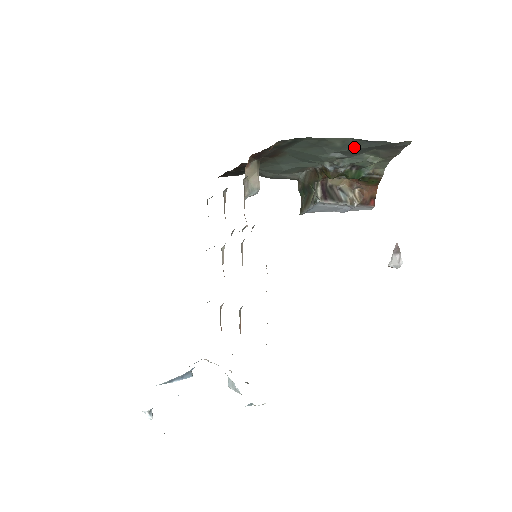
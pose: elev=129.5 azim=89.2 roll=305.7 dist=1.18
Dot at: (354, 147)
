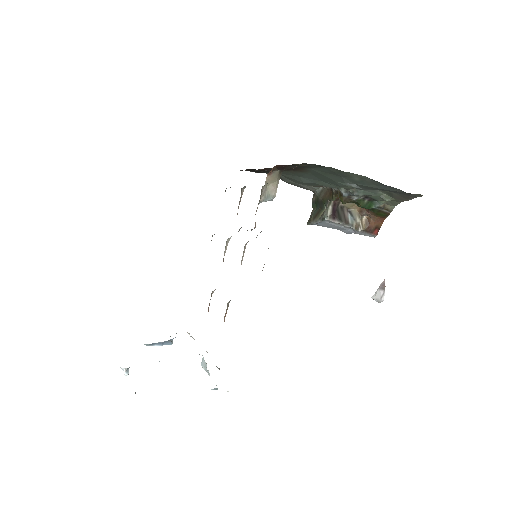
Dot at: (370, 185)
